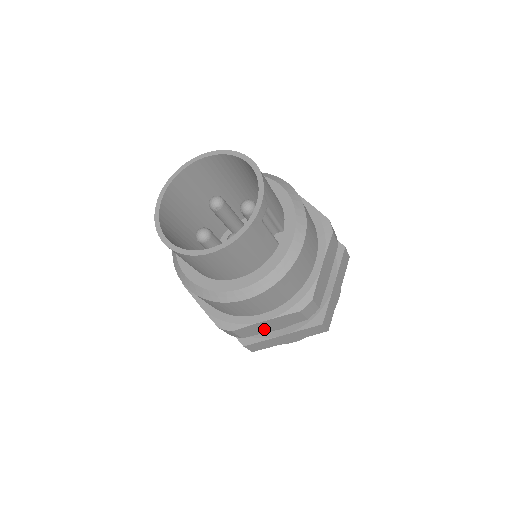
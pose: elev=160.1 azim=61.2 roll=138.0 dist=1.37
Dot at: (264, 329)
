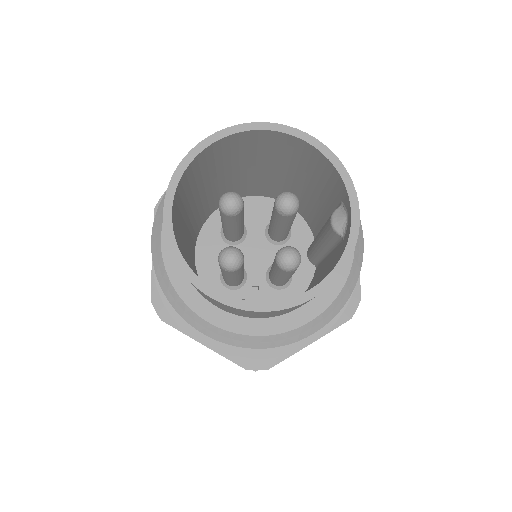
Dot at: occluded
